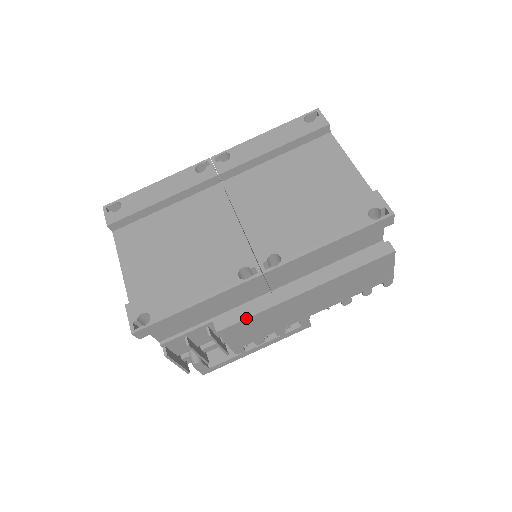
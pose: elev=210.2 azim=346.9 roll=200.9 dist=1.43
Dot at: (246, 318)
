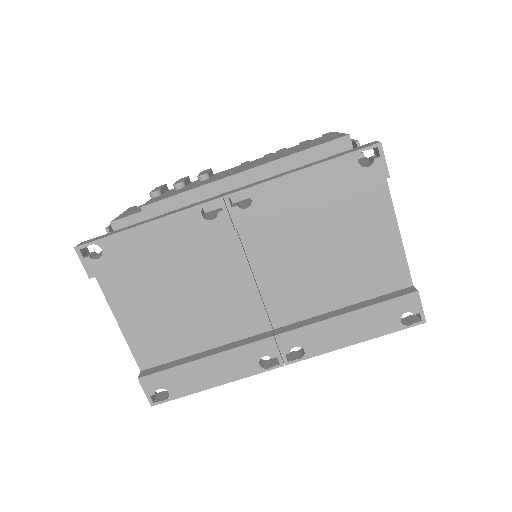
Dot at: occluded
